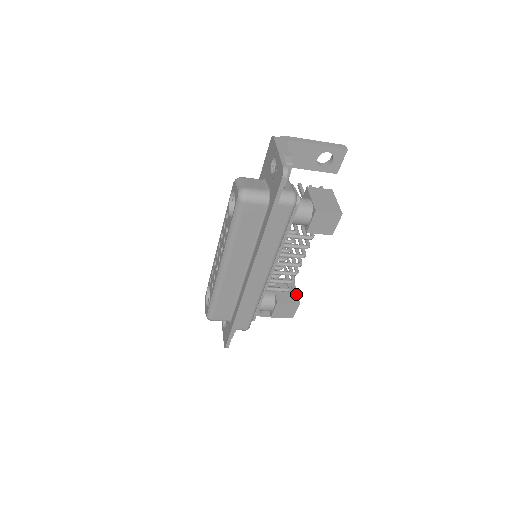
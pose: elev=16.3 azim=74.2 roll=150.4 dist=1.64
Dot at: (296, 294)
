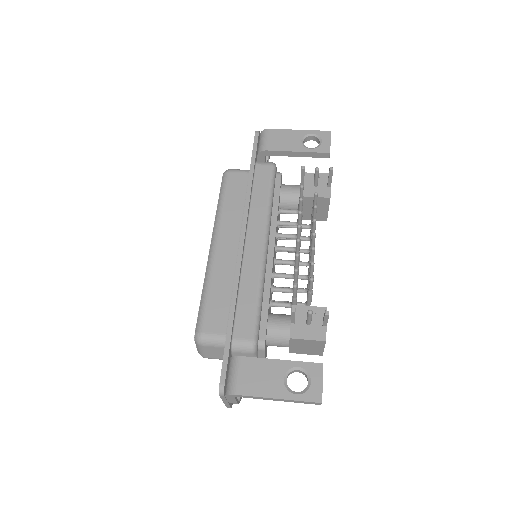
Dot at: (326, 213)
